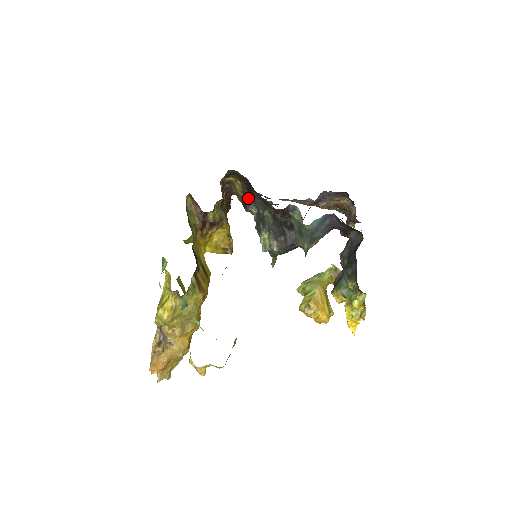
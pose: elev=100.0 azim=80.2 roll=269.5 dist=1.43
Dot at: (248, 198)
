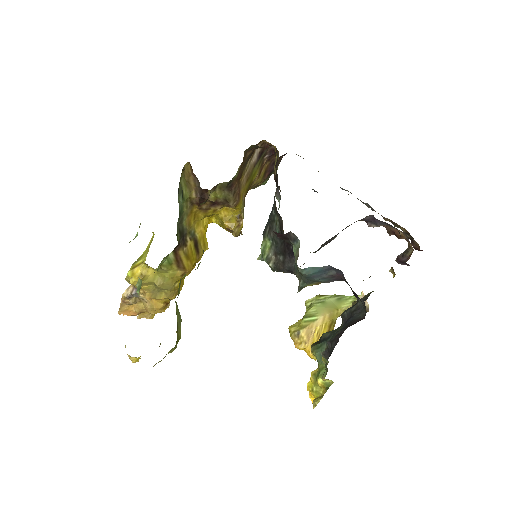
Dot at: (277, 182)
